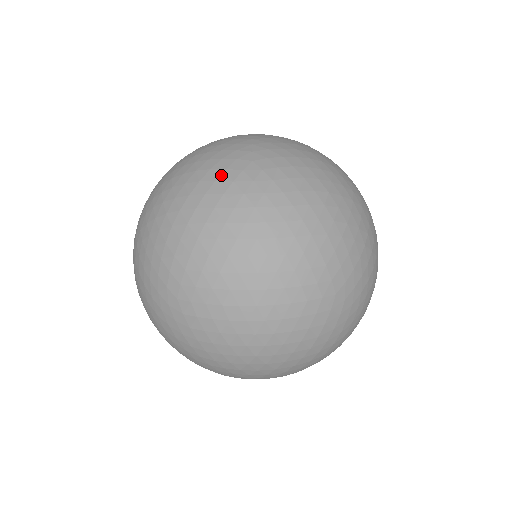
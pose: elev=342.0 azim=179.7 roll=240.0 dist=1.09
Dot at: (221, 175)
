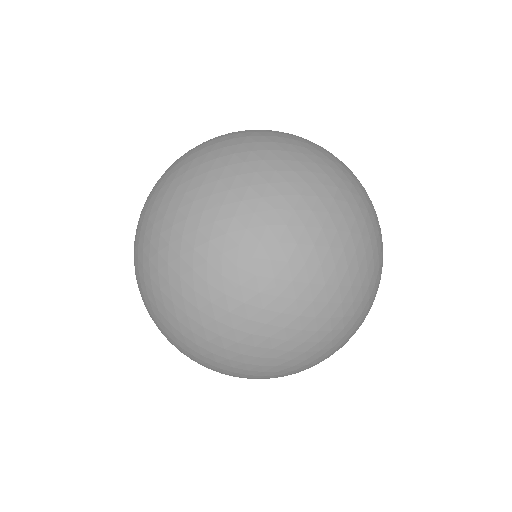
Dot at: occluded
